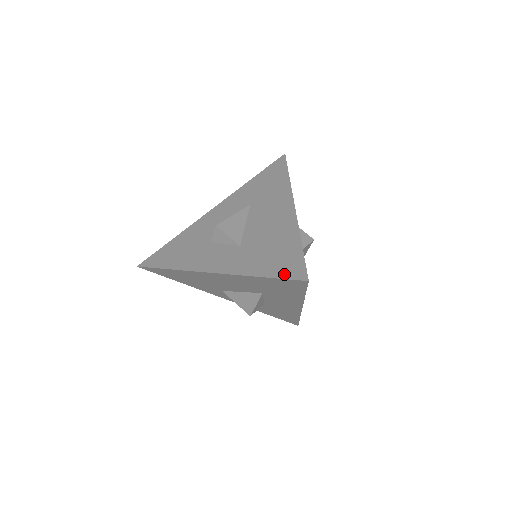
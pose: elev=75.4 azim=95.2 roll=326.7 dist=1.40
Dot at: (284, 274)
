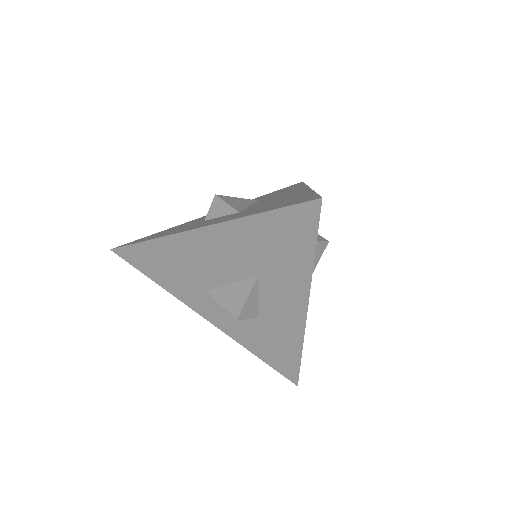
Dot at: (290, 204)
